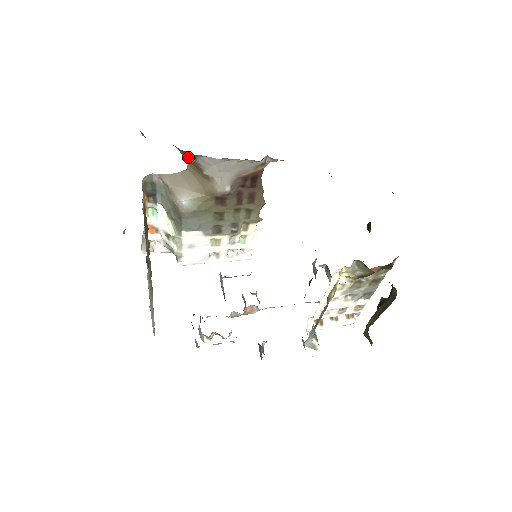
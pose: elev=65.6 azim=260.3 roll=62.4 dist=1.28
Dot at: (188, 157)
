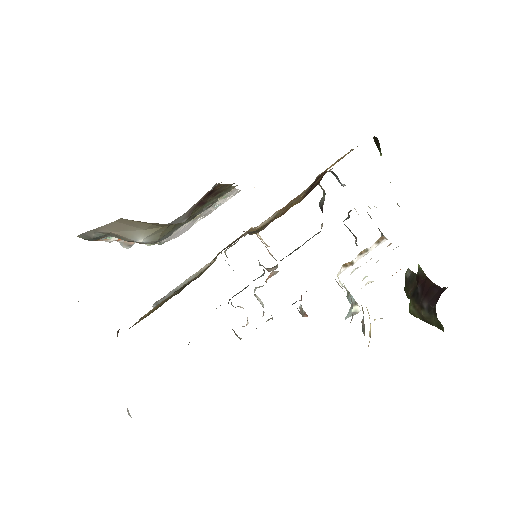
Dot at: occluded
